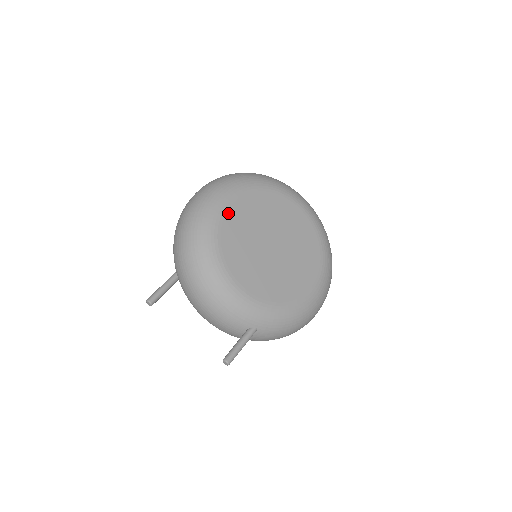
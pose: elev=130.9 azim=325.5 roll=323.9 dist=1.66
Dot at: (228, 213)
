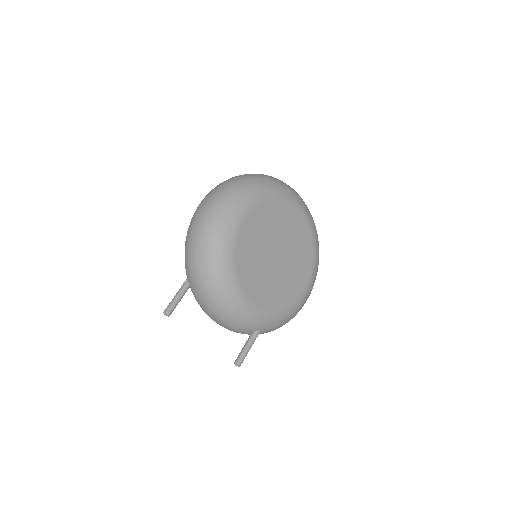
Dot at: (242, 231)
